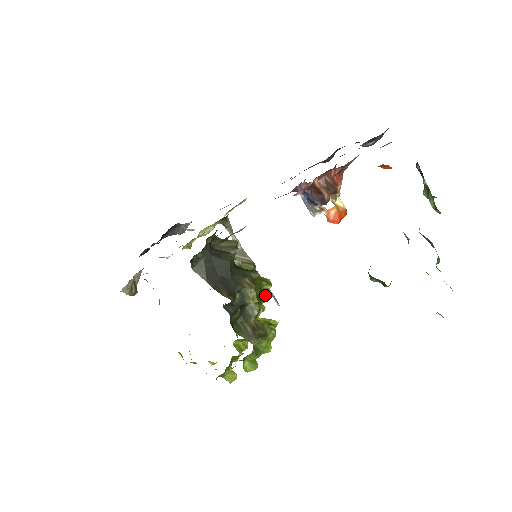
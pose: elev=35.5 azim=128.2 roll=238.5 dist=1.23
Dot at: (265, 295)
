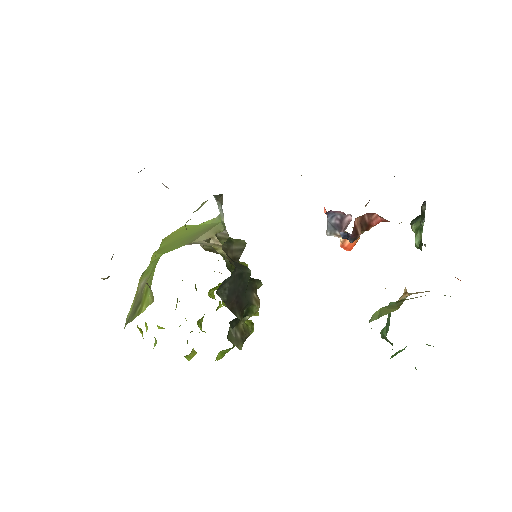
Dot at: occluded
